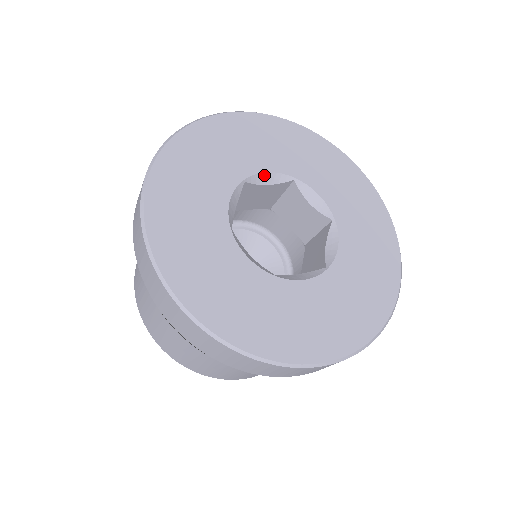
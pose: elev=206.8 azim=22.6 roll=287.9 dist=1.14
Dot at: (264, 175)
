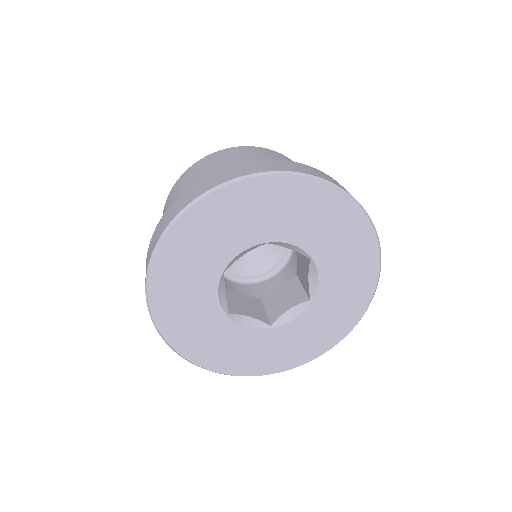
Dot at: (238, 256)
